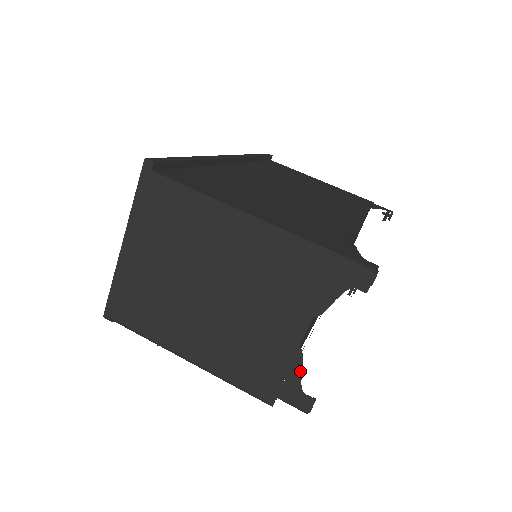
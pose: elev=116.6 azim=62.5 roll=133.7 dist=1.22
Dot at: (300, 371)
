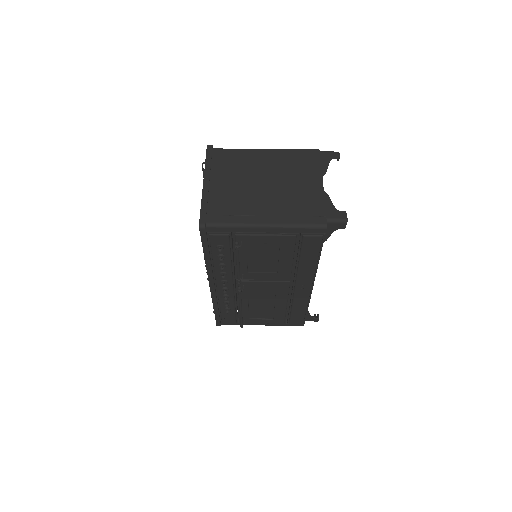
Dot at: (331, 201)
